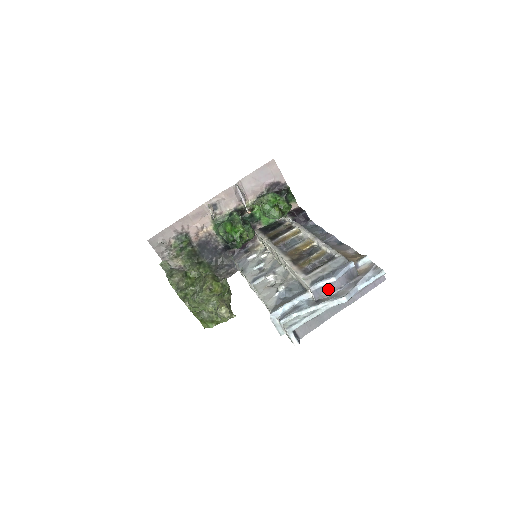
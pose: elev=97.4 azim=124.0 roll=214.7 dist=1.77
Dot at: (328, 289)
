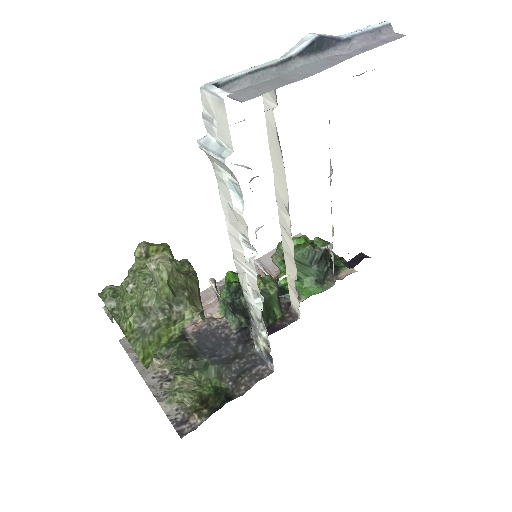
Dot at: occluded
